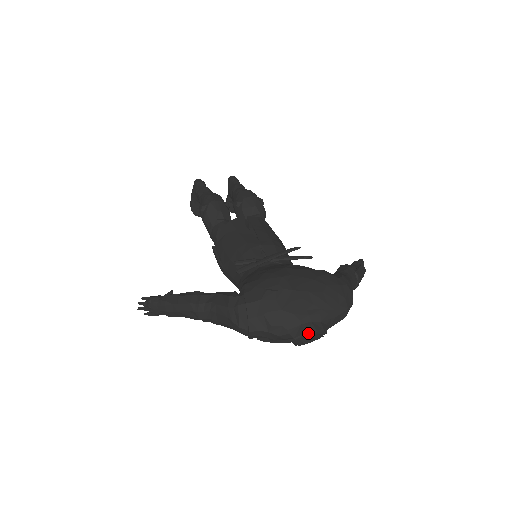
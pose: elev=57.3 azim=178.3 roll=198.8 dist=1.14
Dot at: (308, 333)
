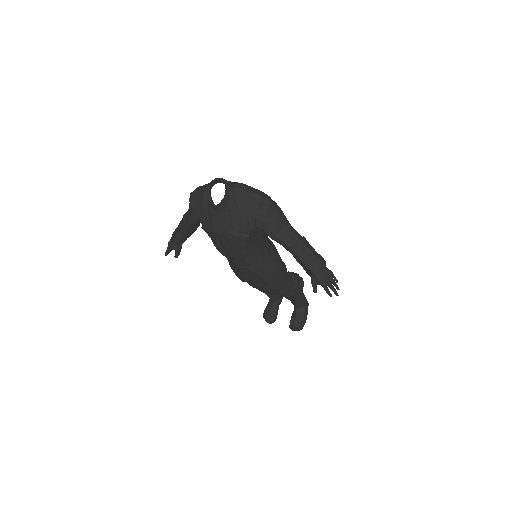
Dot at: (217, 178)
